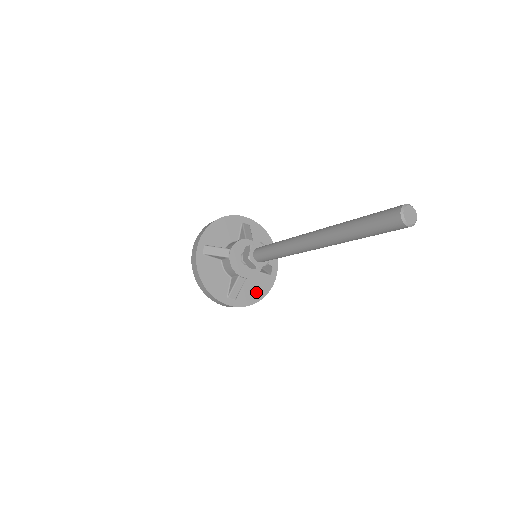
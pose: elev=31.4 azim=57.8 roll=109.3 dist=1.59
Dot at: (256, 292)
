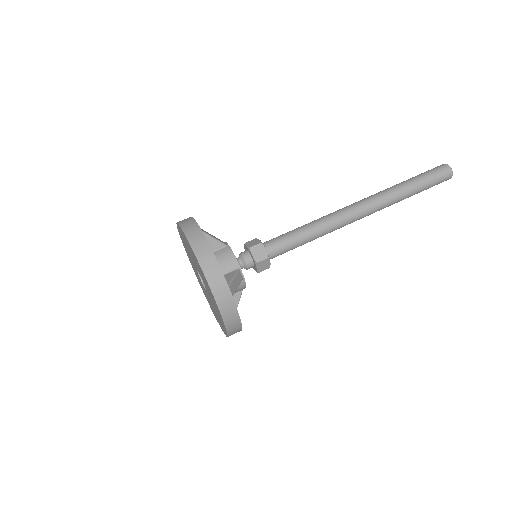
Dot at: occluded
